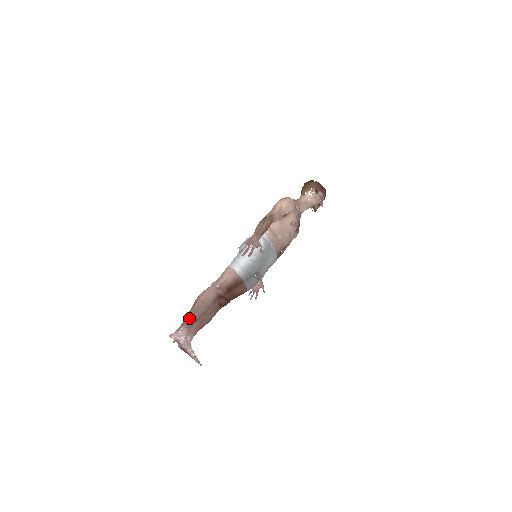
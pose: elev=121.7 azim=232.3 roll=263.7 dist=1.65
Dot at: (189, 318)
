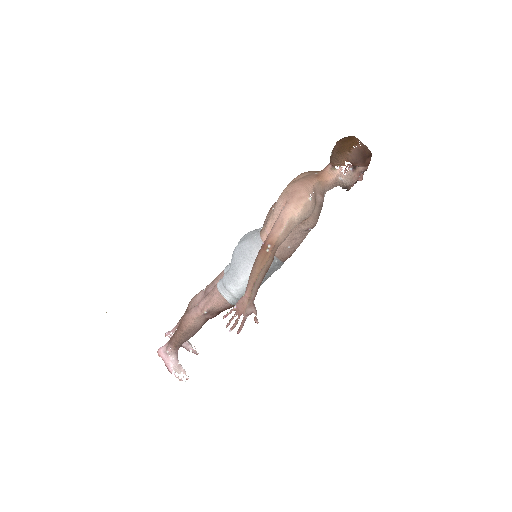
Dot at: (176, 341)
